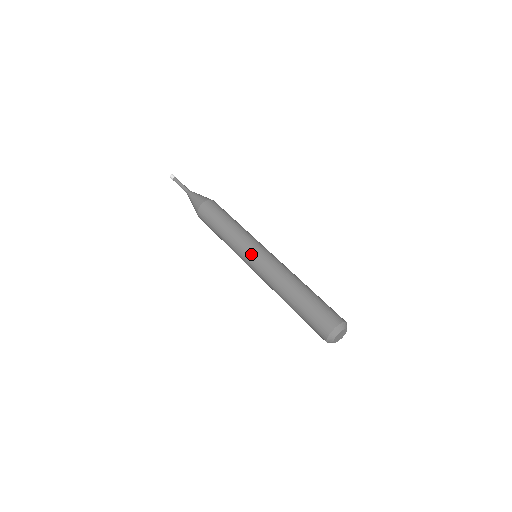
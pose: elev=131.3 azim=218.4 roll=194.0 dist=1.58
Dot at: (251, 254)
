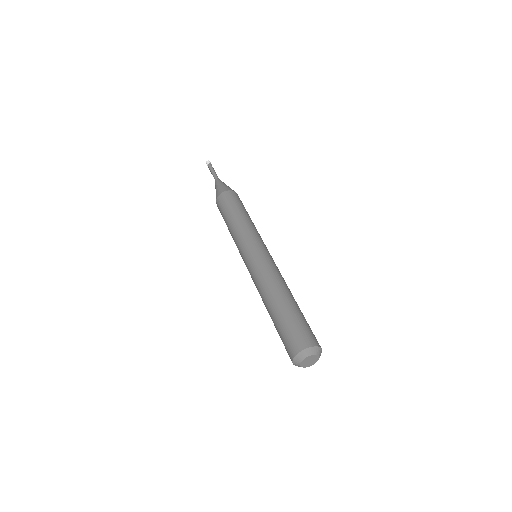
Dot at: (252, 250)
